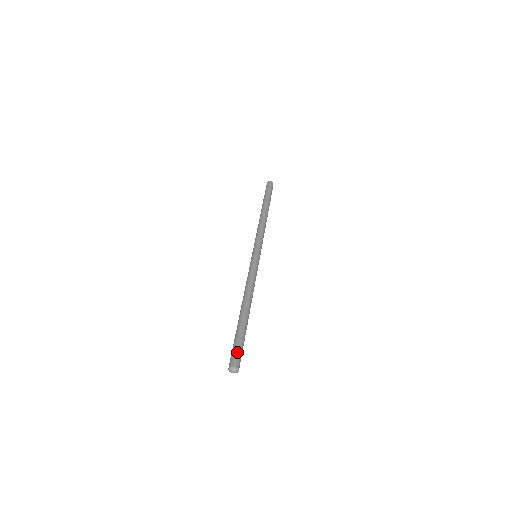
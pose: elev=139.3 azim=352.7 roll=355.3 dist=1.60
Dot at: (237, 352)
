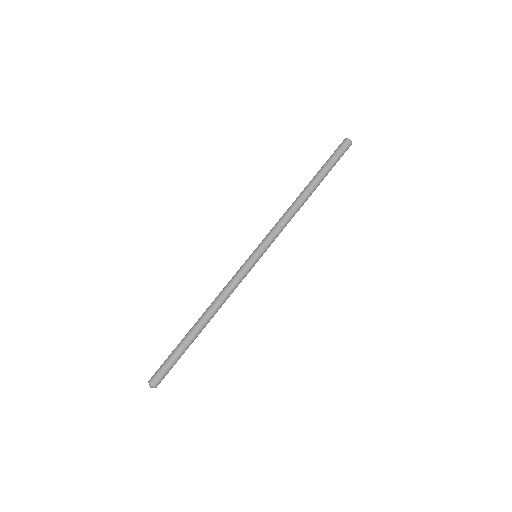
Dot at: (164, 372)
